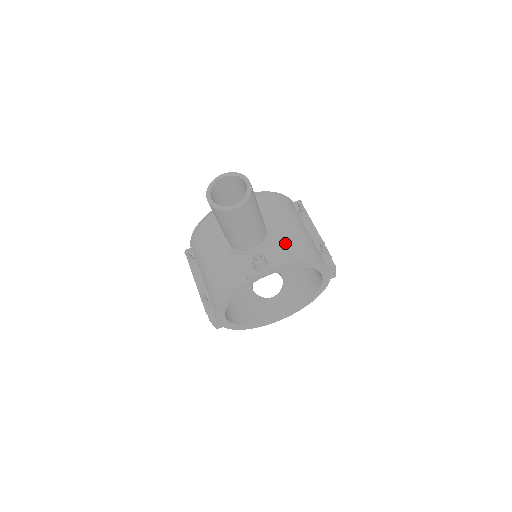
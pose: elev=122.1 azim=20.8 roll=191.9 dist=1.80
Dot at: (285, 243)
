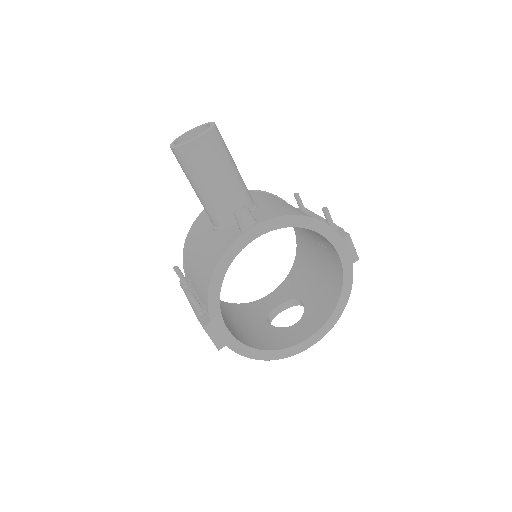
Dot at: (277, 209)
